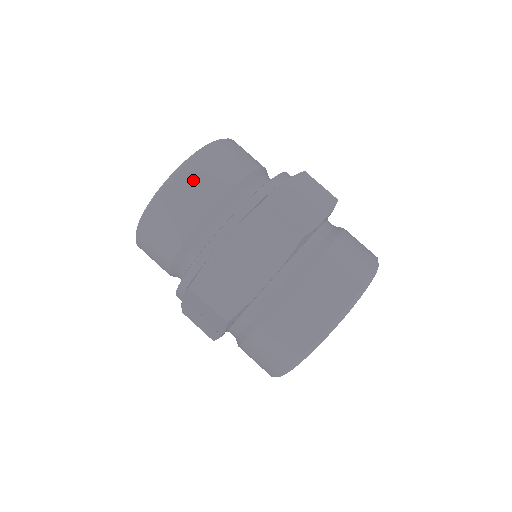
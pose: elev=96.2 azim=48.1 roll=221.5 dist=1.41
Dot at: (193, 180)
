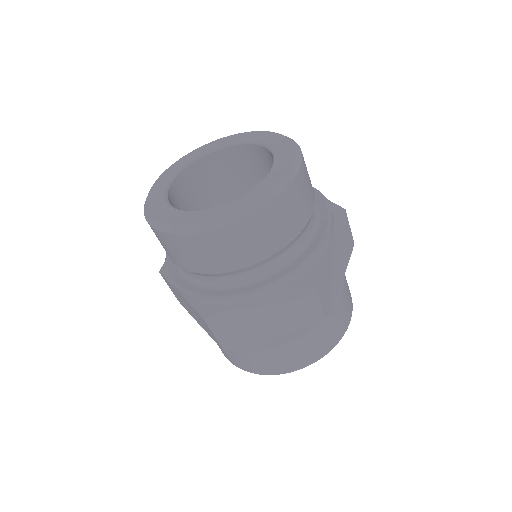
Dot at: (257, 230)
